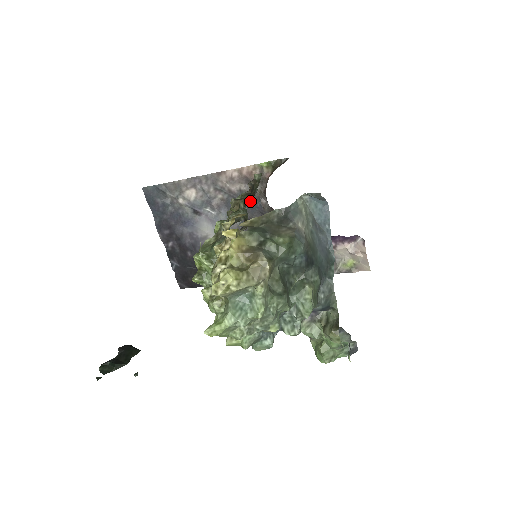
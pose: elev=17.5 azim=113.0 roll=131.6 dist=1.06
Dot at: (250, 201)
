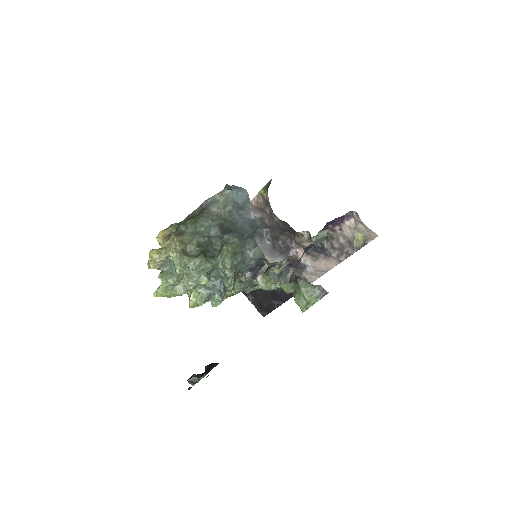
Dot at: (268, 223)
